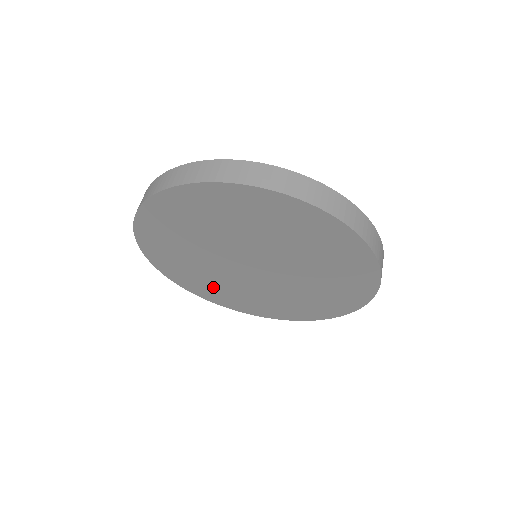
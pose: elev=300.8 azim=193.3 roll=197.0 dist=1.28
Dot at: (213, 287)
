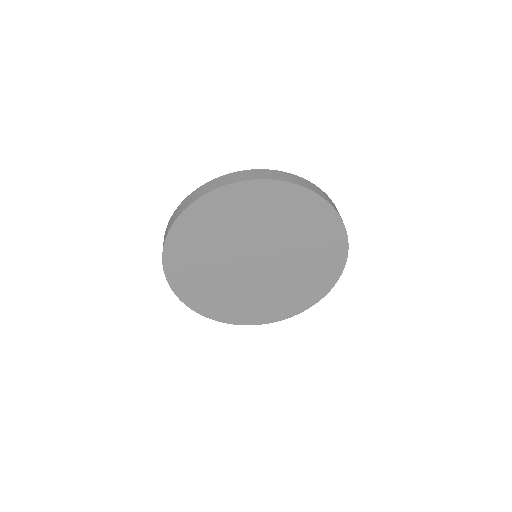
Dot at: (227, 302)
